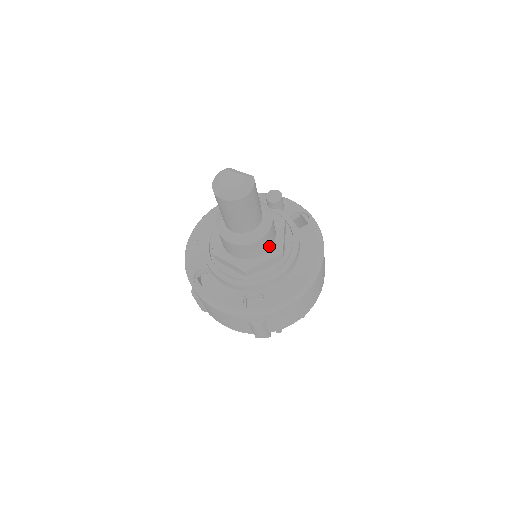
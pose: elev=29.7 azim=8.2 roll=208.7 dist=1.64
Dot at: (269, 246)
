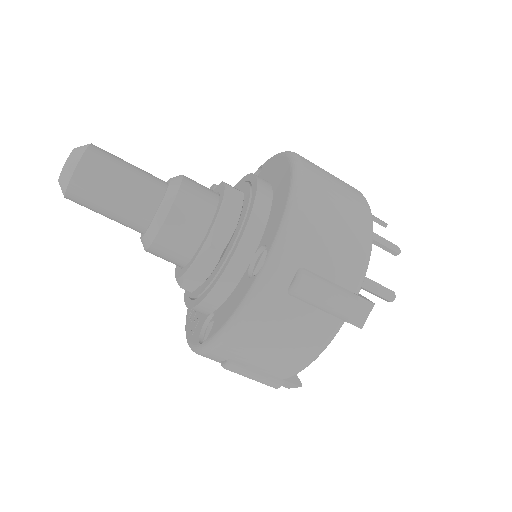
Dot at: (213, 201)
